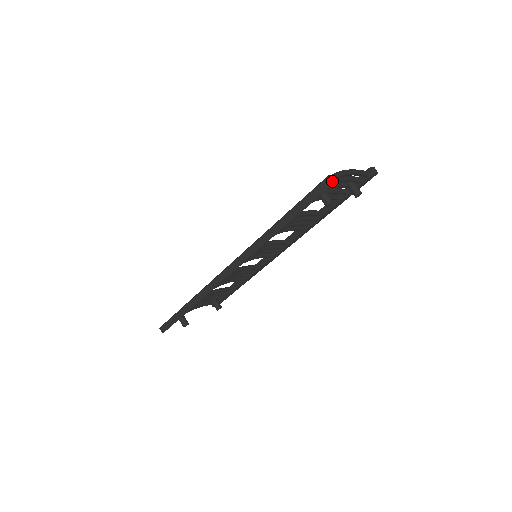
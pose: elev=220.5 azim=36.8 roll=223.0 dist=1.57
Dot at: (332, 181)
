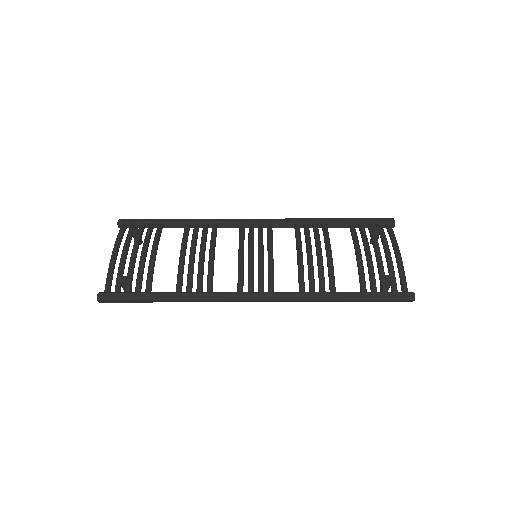
Dot at: (412, 296)
